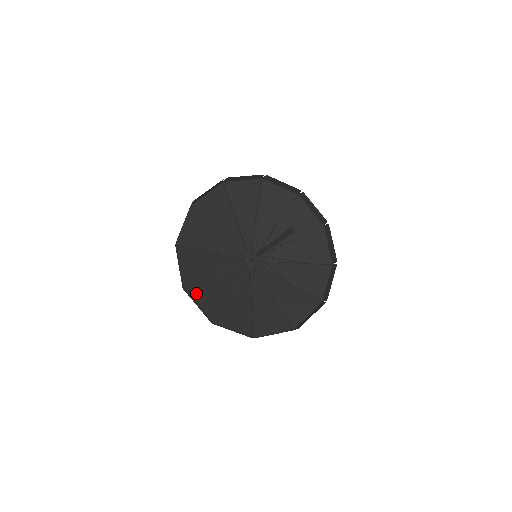
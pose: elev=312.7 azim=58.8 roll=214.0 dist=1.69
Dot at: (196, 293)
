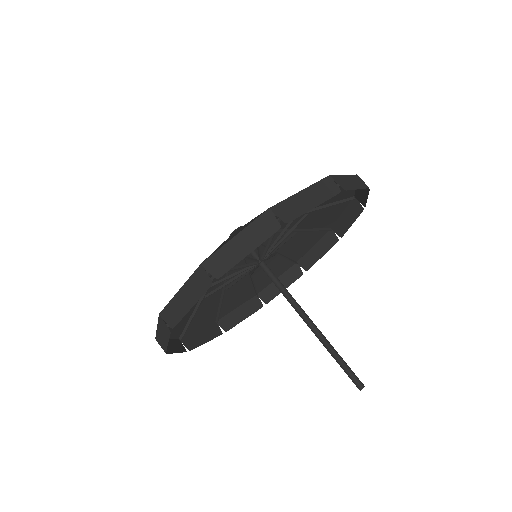
Dot at: (169, 328)
